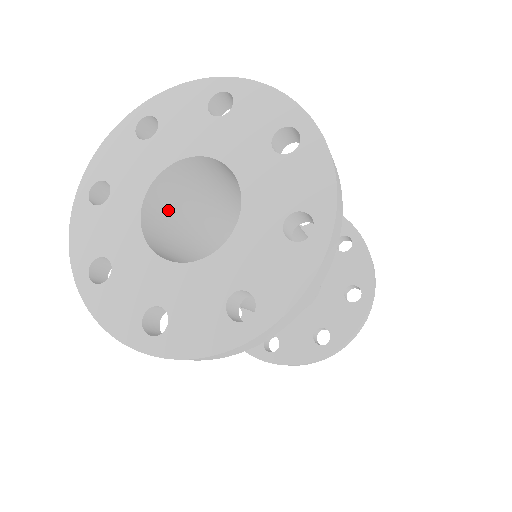
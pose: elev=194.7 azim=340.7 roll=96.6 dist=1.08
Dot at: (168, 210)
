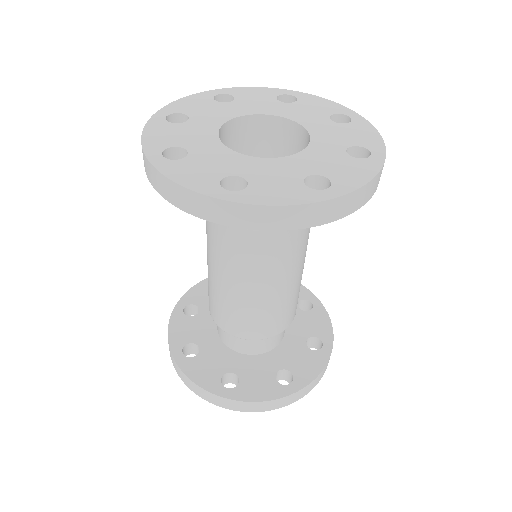
Dot at: occluded
